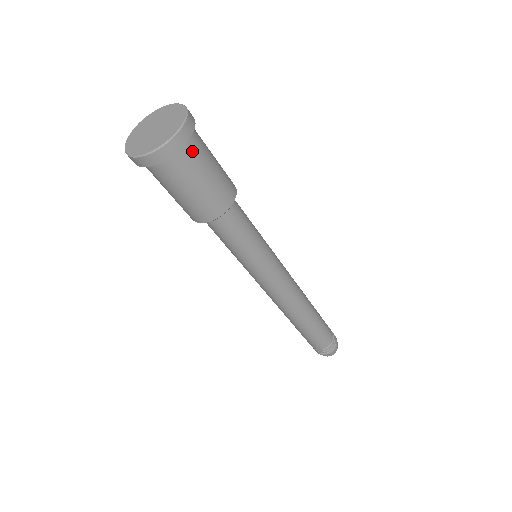
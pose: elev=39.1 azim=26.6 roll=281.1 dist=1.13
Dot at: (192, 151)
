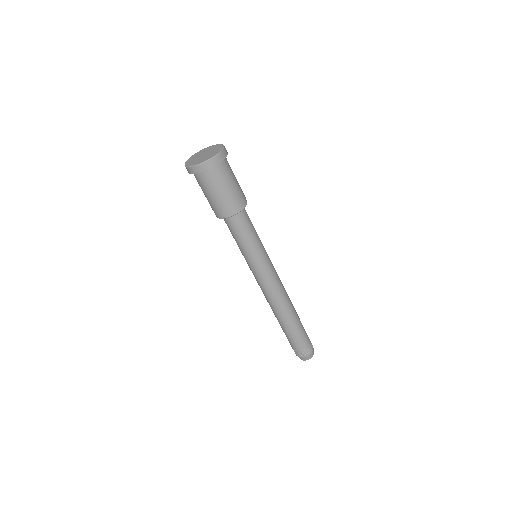
Dot at: (220, 171)
